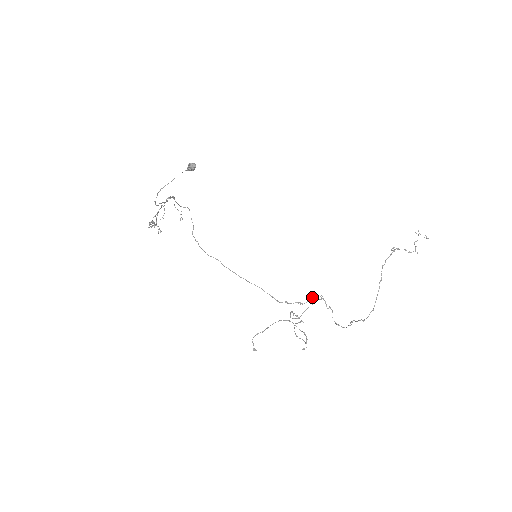
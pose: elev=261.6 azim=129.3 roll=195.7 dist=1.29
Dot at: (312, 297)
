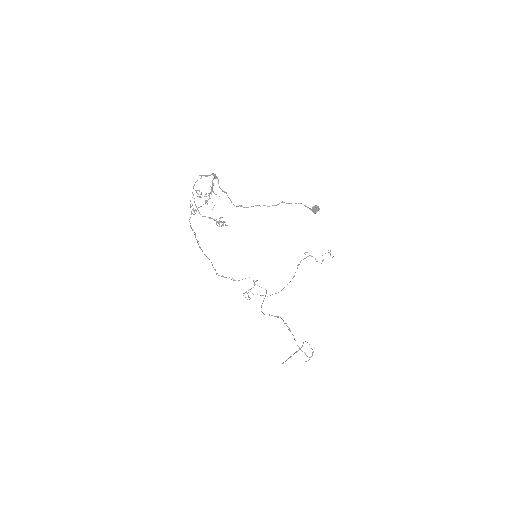
Dot at: occluded
